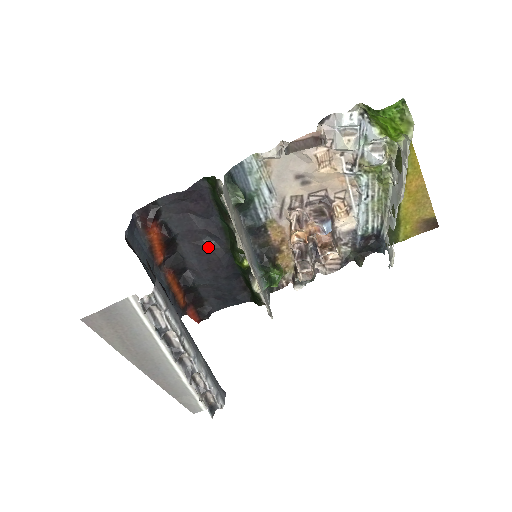
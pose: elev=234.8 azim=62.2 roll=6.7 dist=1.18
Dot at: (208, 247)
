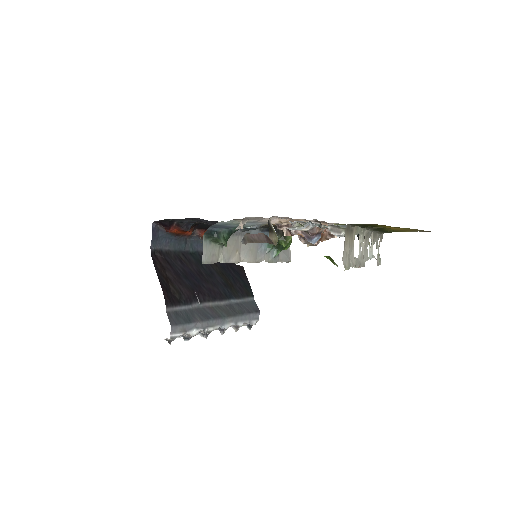
Dot at: occluded
